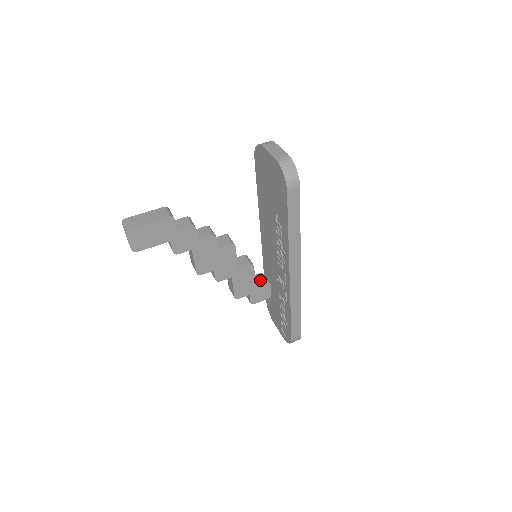
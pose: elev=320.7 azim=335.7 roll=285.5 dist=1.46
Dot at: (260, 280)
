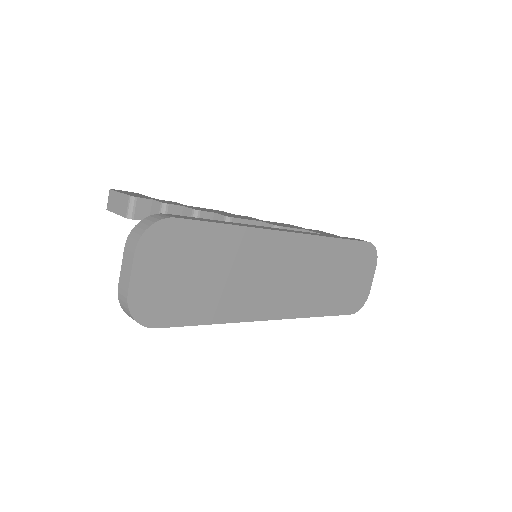
Dot at: occluded
